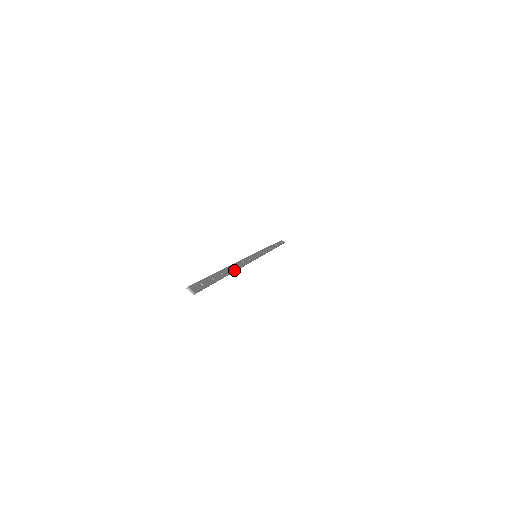
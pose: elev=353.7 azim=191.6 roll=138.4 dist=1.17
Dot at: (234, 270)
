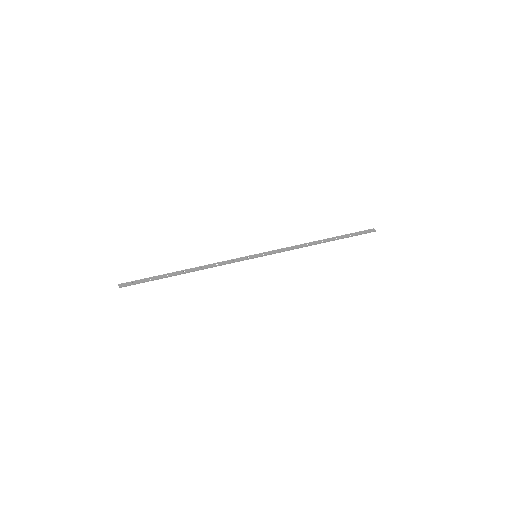
Dot at: (189, 271)
